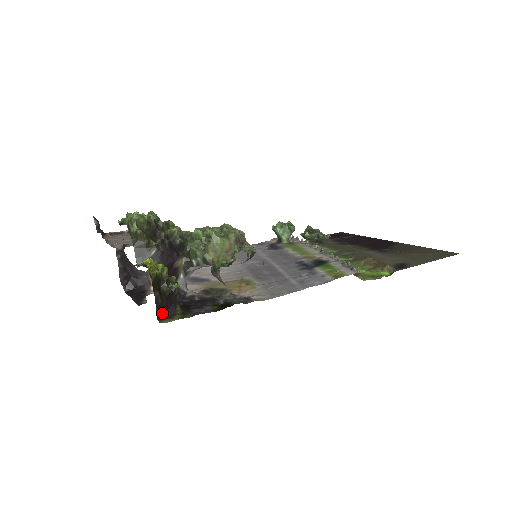
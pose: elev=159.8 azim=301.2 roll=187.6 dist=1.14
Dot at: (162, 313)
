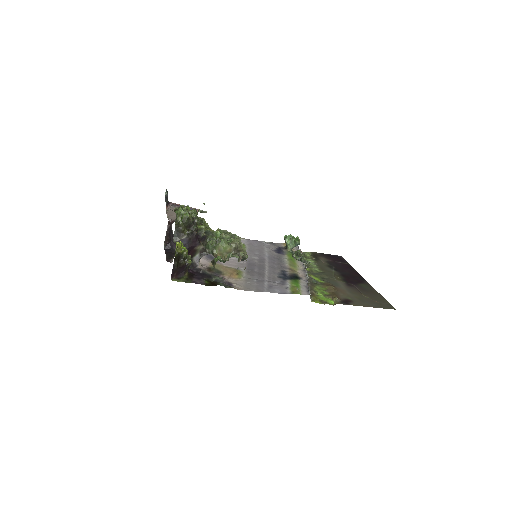
Dot at: (175, 274)
